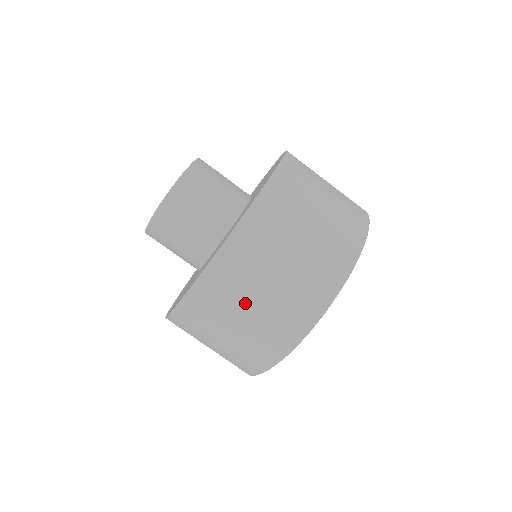
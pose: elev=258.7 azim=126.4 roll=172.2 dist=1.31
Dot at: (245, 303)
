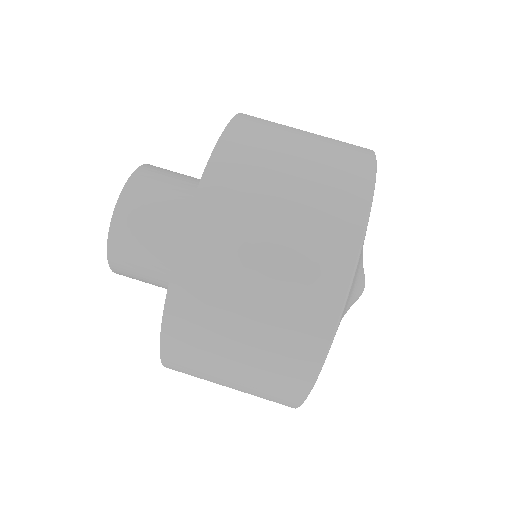
Dot at: (221, 380)
